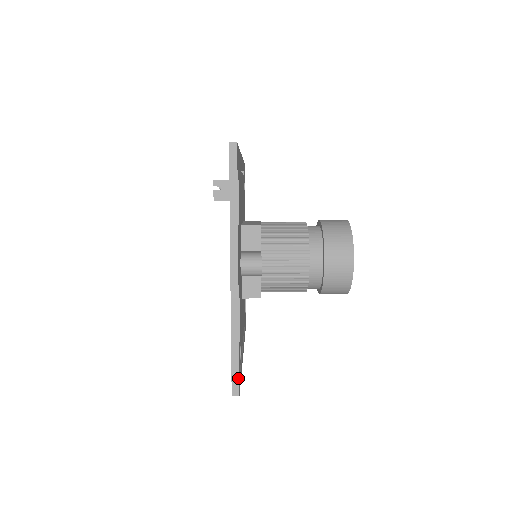
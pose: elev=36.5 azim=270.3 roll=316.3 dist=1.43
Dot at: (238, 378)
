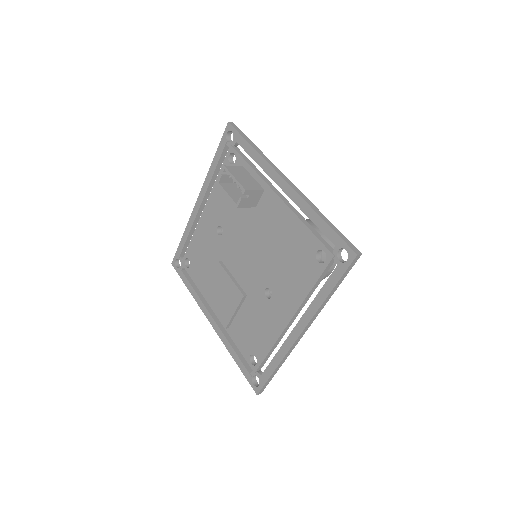
Dot at: occluded
